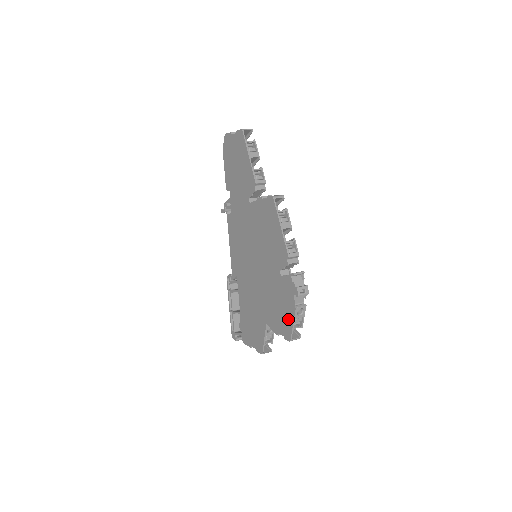
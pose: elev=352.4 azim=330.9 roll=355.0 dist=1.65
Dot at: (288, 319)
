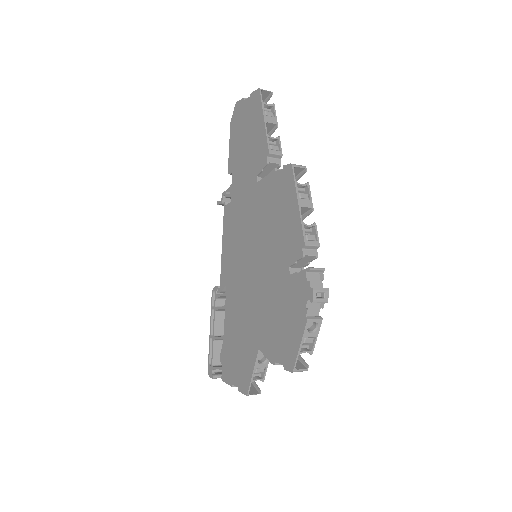
Dot at: (293, 338)
